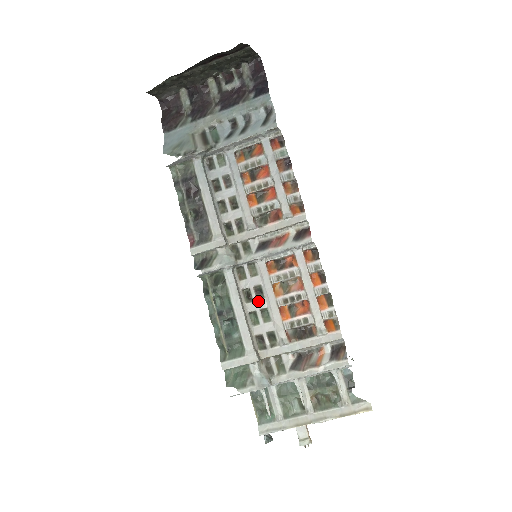
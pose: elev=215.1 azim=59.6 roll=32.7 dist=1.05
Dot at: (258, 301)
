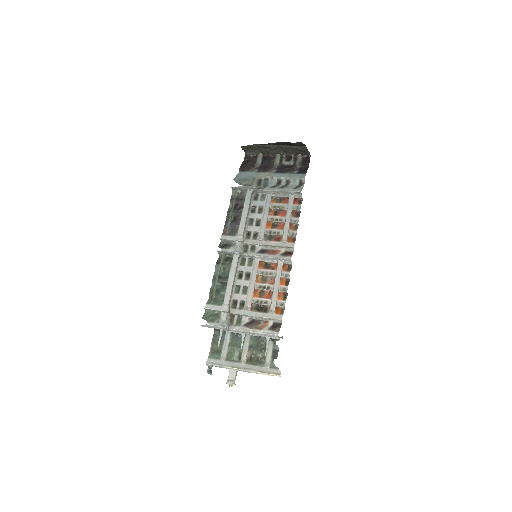
Dot at: (245, 281)
